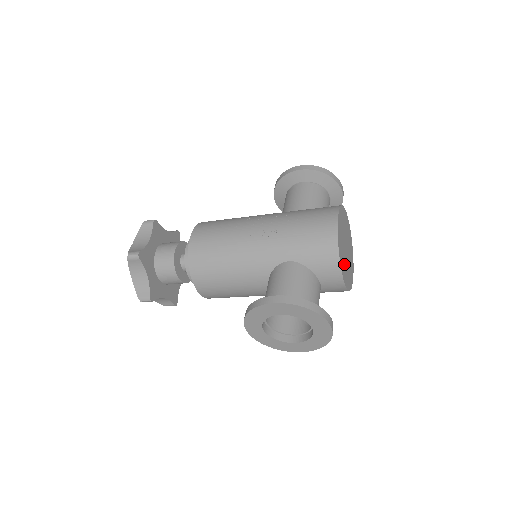
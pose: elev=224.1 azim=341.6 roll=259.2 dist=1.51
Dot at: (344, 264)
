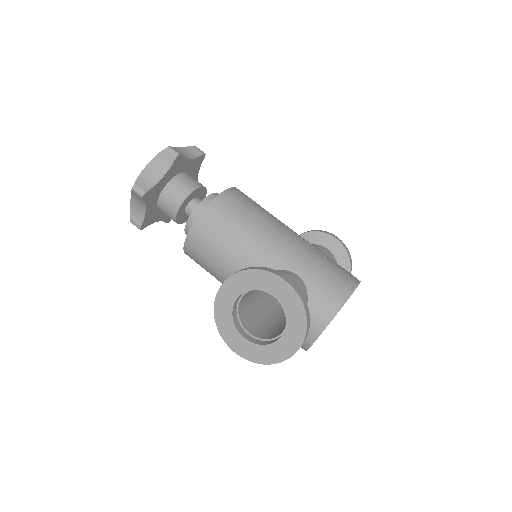
Dot at: occluded
